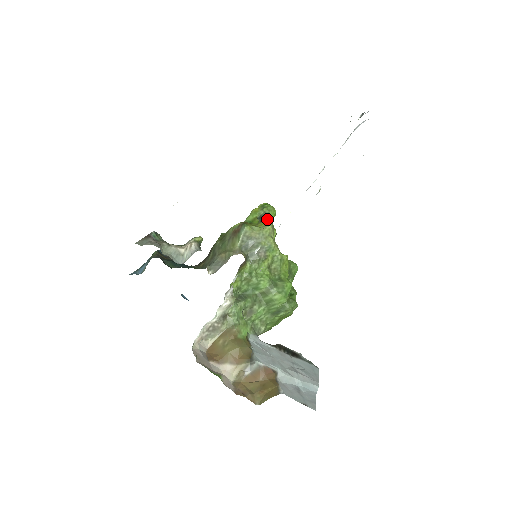
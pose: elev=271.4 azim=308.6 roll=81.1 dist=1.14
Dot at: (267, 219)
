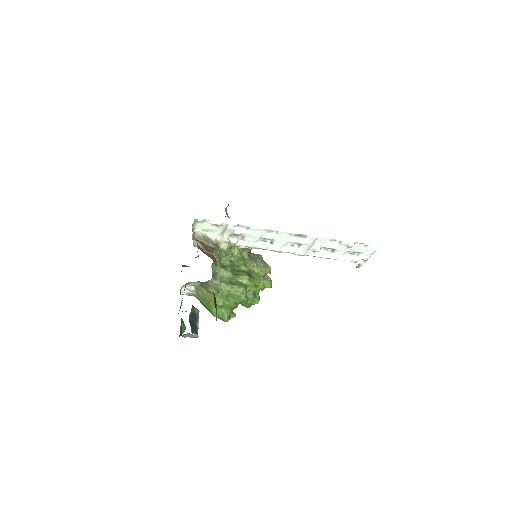
Dot at: (265, 284)
